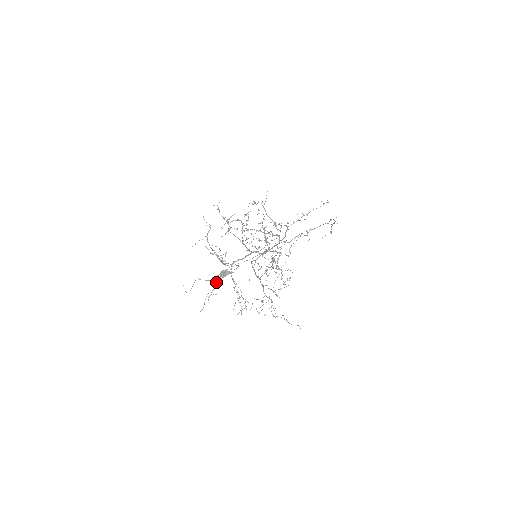
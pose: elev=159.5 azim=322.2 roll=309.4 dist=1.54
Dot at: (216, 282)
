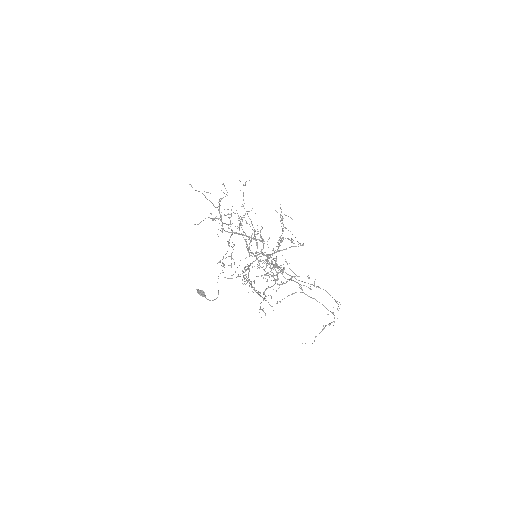
Dot at: occluded
